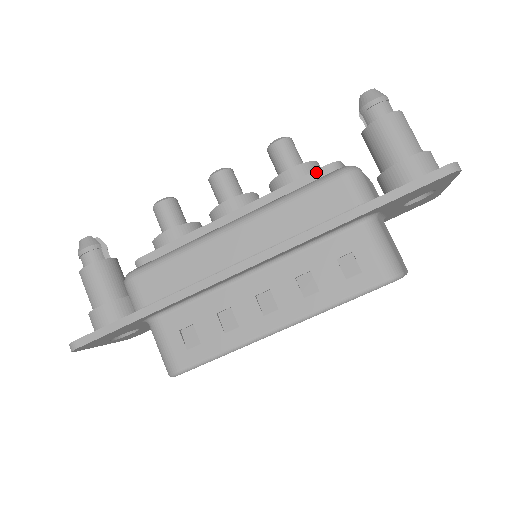
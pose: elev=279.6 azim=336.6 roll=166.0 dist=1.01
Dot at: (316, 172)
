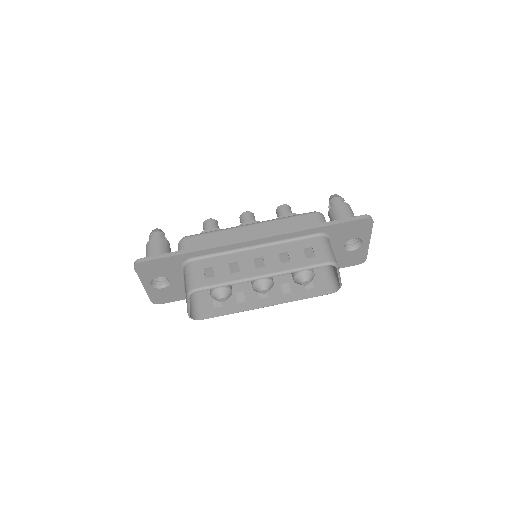
Dot at: occluded
